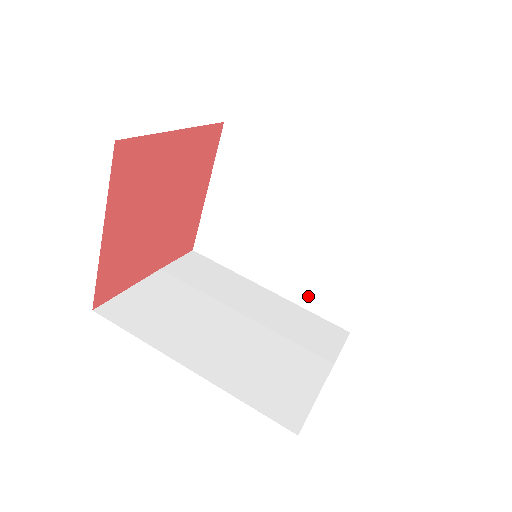
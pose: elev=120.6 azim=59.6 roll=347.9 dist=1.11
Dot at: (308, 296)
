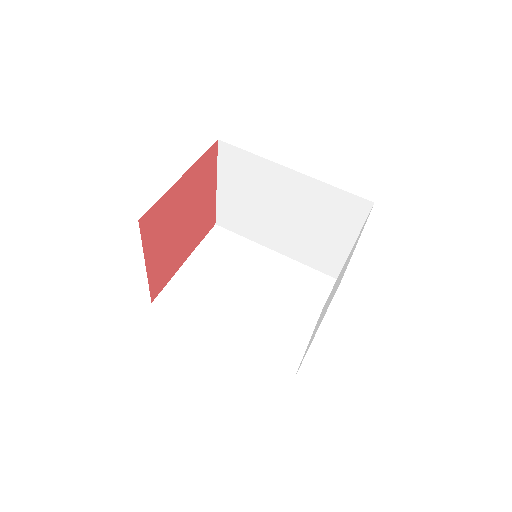
Dot at: (307, 257)
